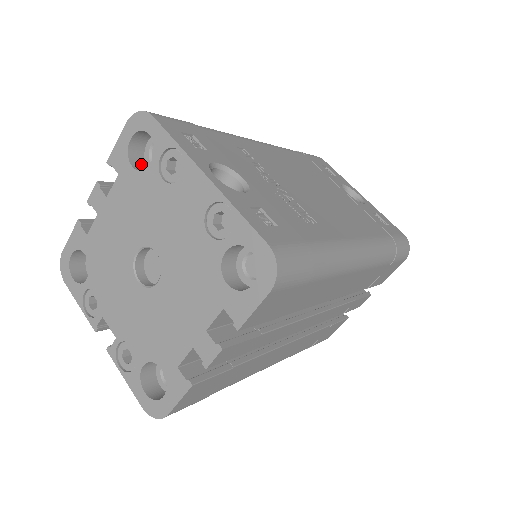
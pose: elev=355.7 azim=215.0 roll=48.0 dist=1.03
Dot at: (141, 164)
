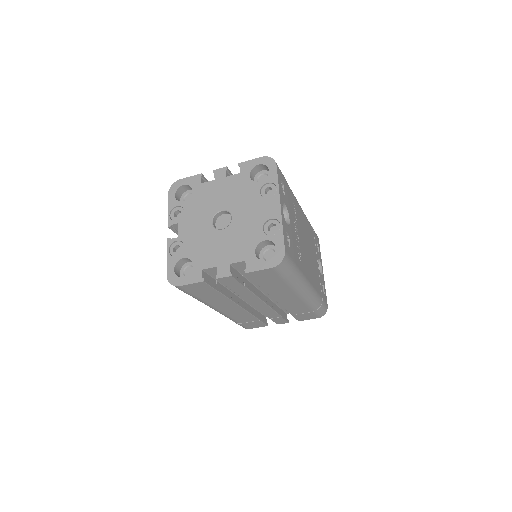
Dot at: (253, 177)
